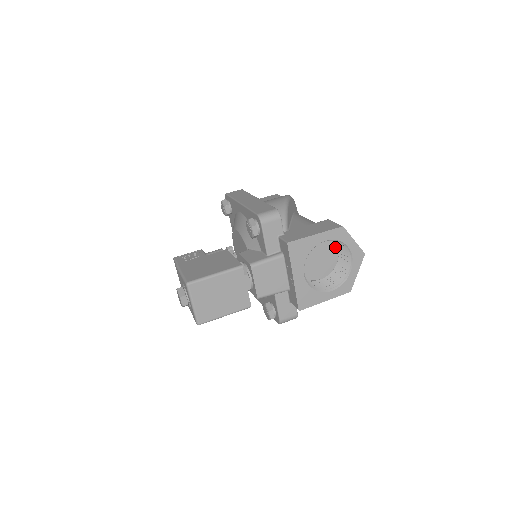
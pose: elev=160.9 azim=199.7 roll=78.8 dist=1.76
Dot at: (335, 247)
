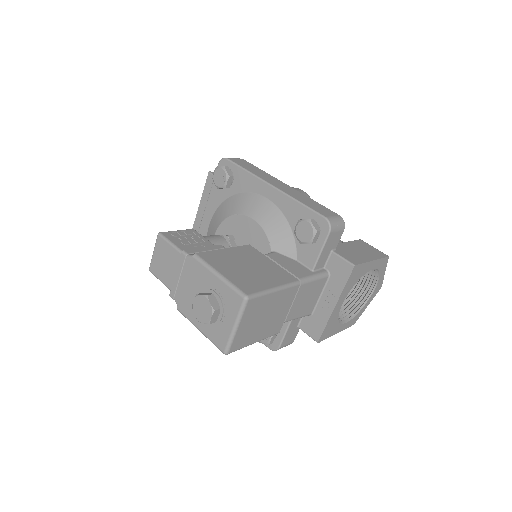
Dot at: occluded
